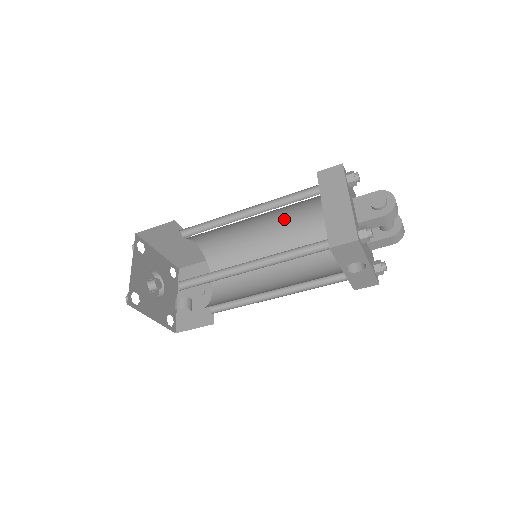
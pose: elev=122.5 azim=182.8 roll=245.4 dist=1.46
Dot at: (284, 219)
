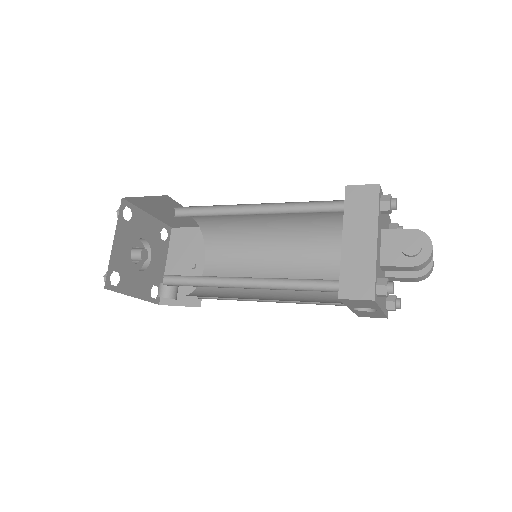
Dot at: (297, 215)
